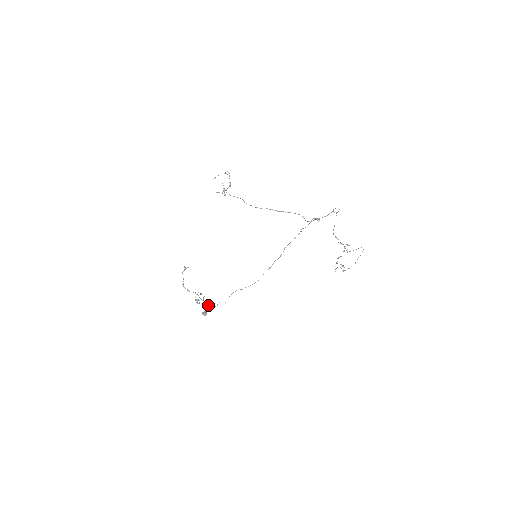
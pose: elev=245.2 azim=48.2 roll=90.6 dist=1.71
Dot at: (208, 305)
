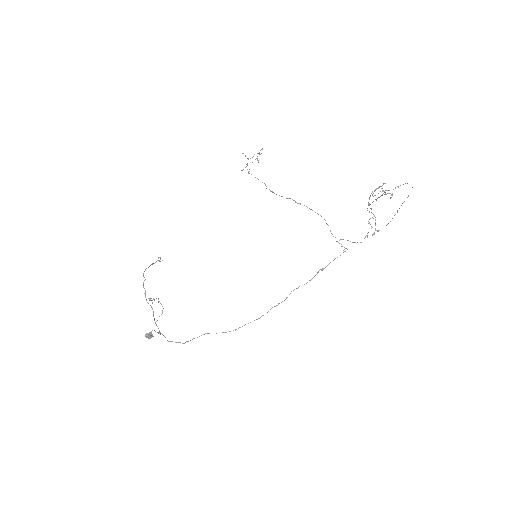
Dot at: occluded
